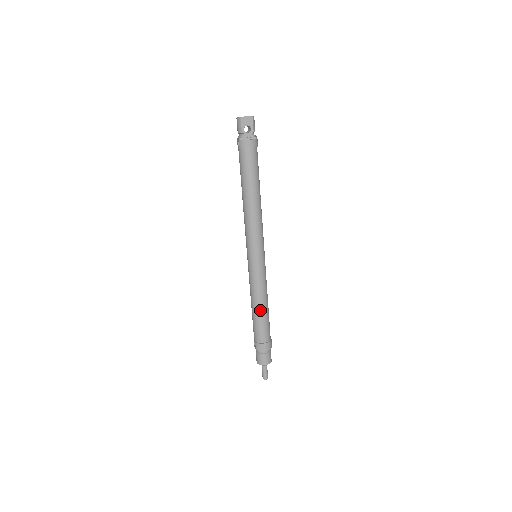
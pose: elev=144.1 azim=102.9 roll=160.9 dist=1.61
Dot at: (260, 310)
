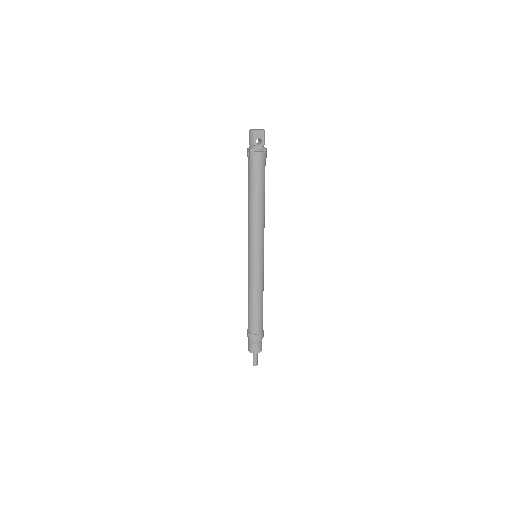
Dot at: (256, 305)
